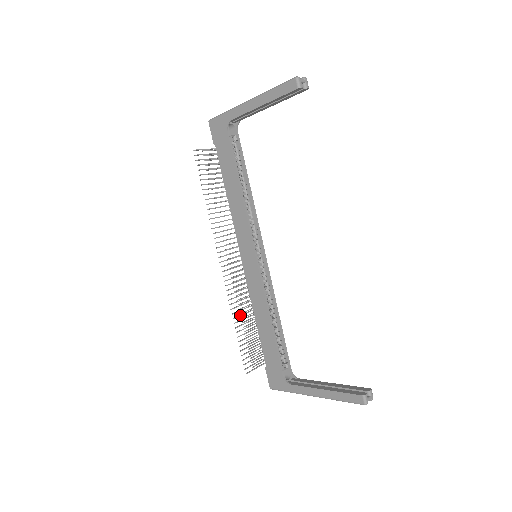
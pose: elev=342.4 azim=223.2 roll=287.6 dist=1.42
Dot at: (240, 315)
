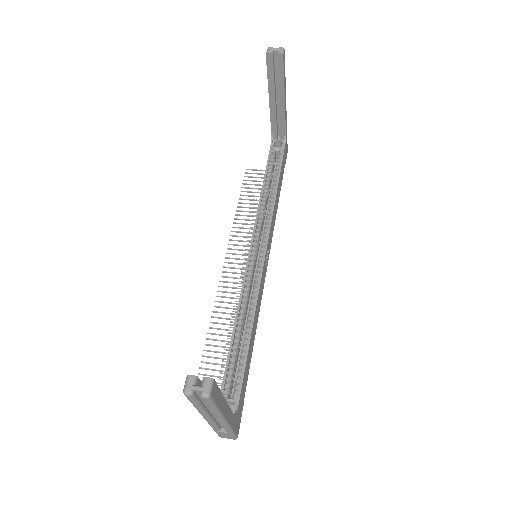
Dot at: (222, 323)
